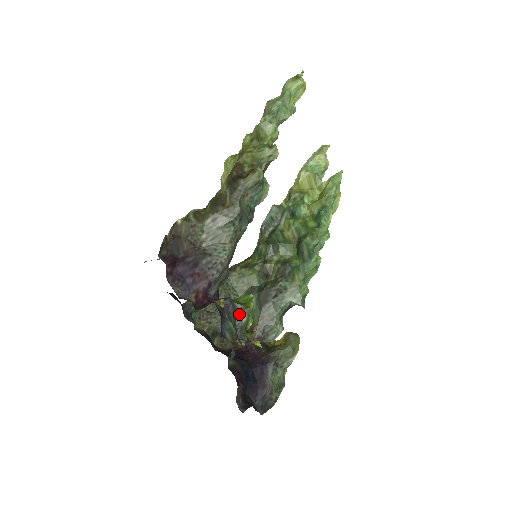
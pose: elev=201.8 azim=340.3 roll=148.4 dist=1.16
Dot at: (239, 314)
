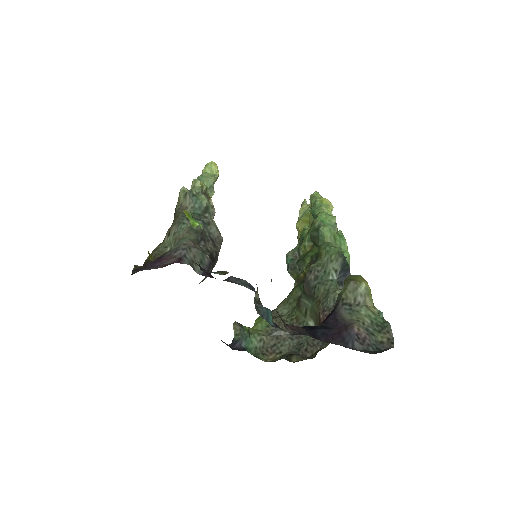
Dot at: occluded
